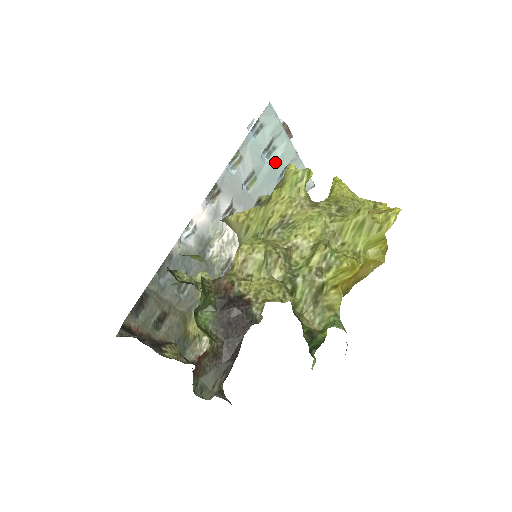
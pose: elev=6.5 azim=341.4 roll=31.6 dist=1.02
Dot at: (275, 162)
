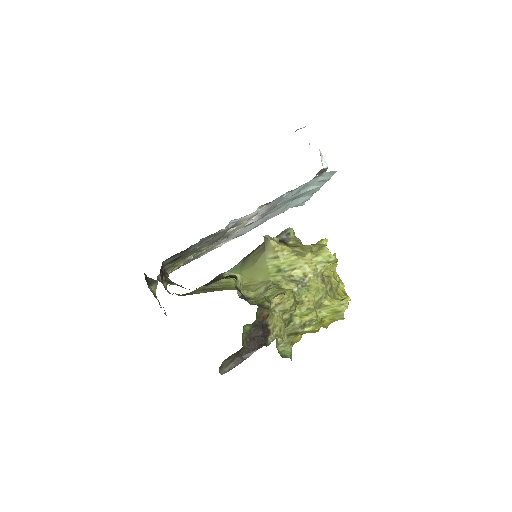
Dot at: (304, 192)
